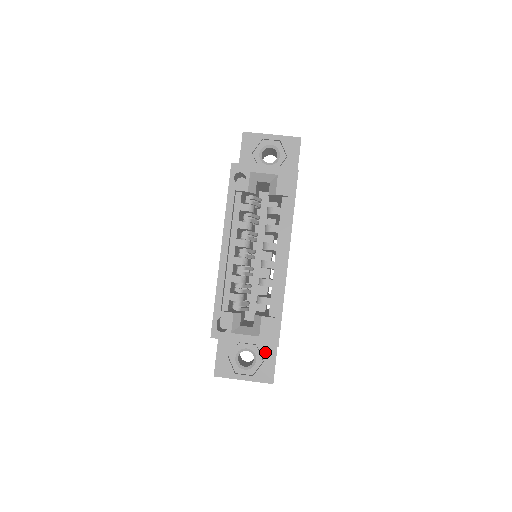
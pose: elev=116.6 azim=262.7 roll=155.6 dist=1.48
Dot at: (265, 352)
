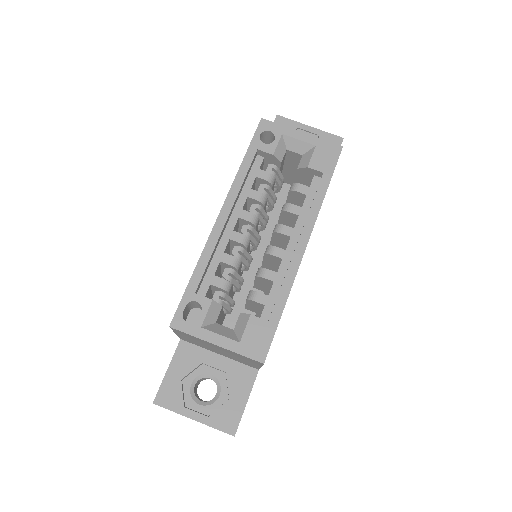
Dot at: (235, 386)
